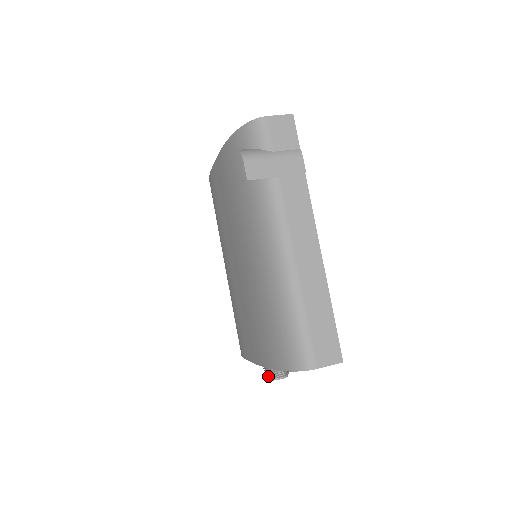
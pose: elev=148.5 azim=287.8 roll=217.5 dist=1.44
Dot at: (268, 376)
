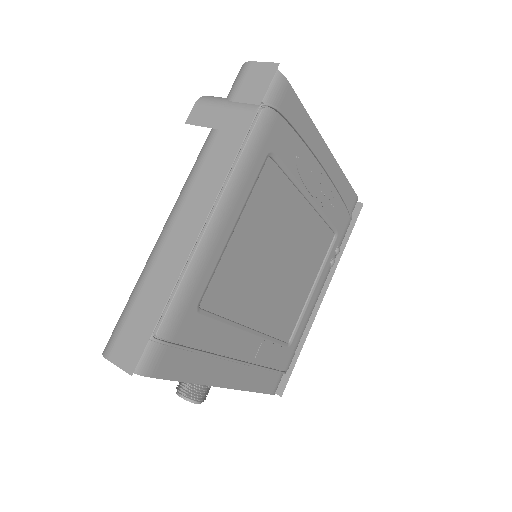
Dot at: occluded
